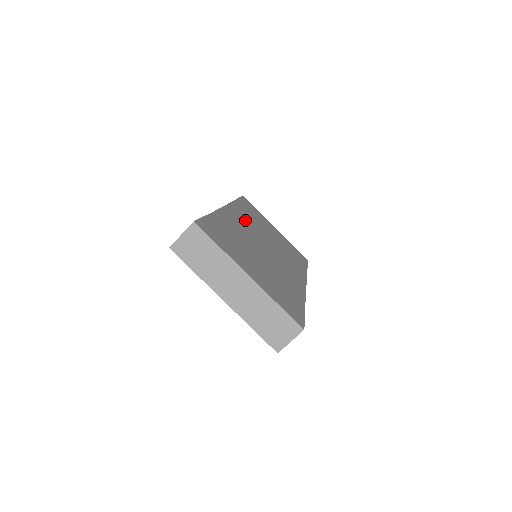
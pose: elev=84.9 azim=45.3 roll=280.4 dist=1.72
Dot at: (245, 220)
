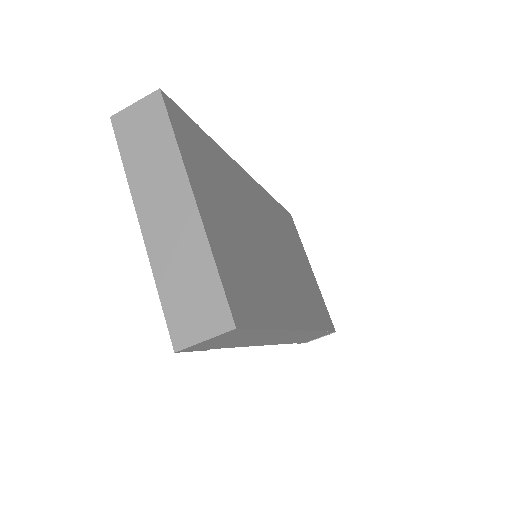
Dot at: (268, 211)
